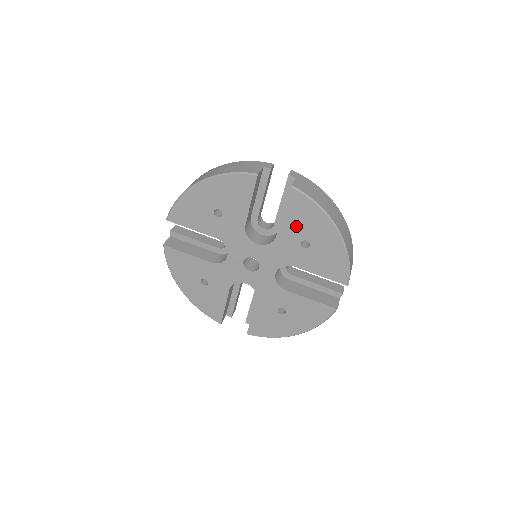
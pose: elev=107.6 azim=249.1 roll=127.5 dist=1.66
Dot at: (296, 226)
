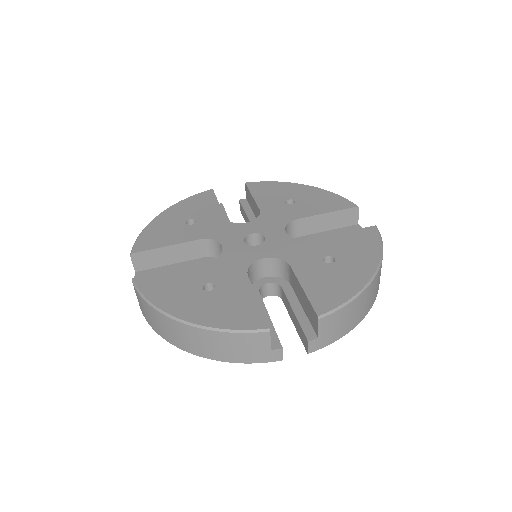
Dot at: (341, 245)
